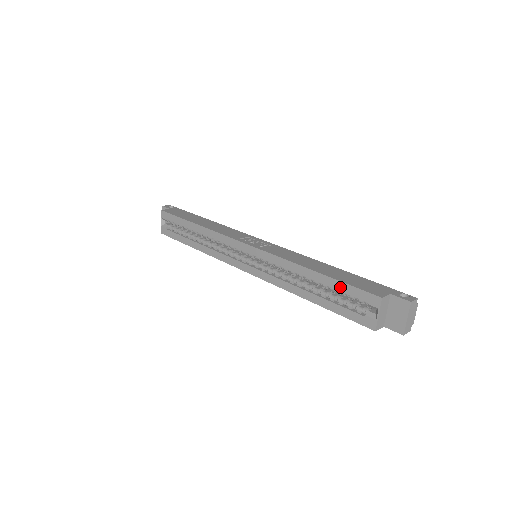
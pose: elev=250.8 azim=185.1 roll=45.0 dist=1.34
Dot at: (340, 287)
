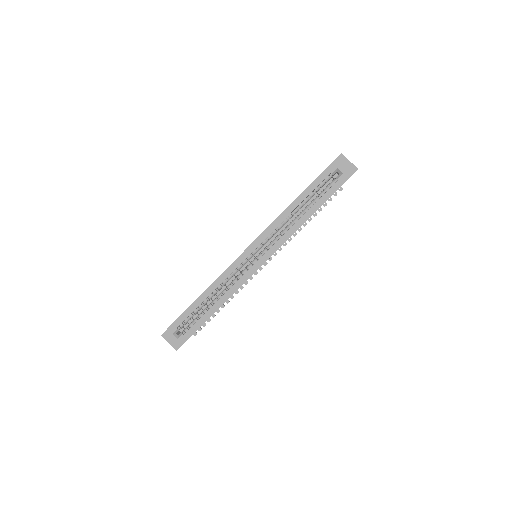
Dot at: (313, 187)
